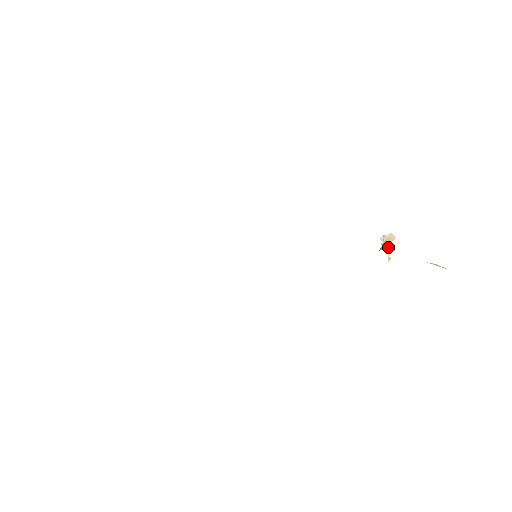
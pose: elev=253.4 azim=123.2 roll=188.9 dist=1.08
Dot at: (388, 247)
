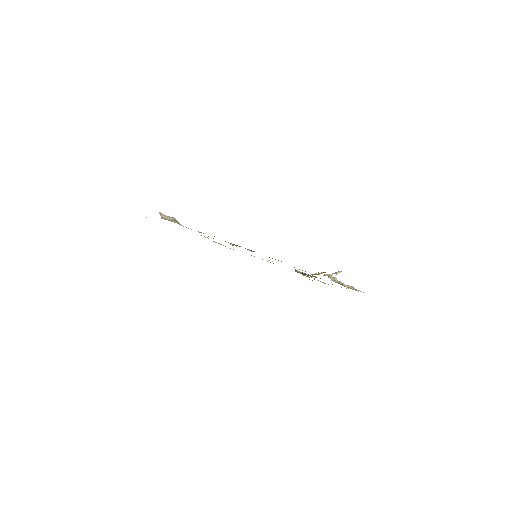
Dot at: occluded
